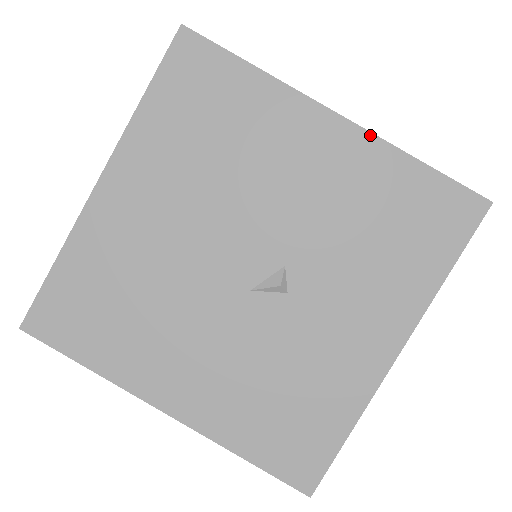
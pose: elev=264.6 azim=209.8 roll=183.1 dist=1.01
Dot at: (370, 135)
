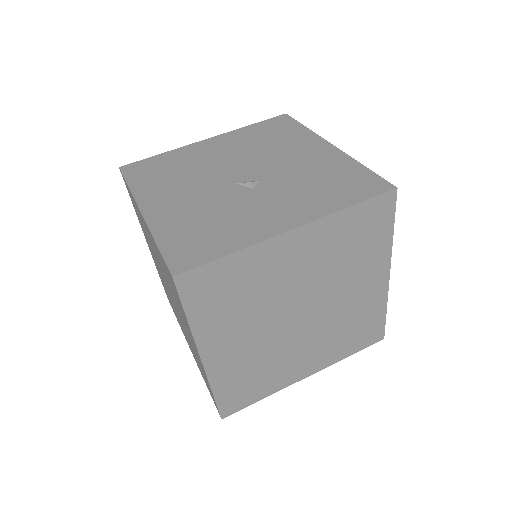
Dot at: (344, 153)
